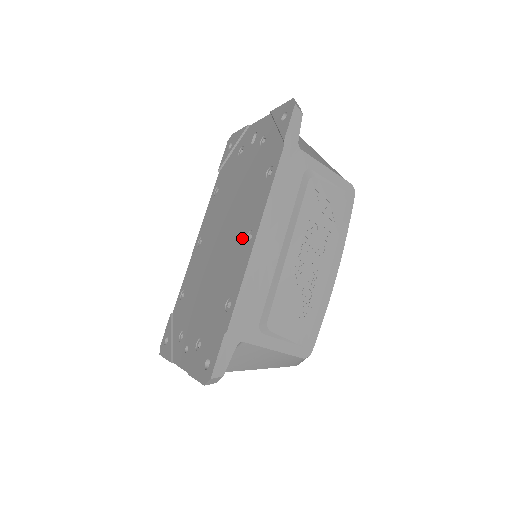
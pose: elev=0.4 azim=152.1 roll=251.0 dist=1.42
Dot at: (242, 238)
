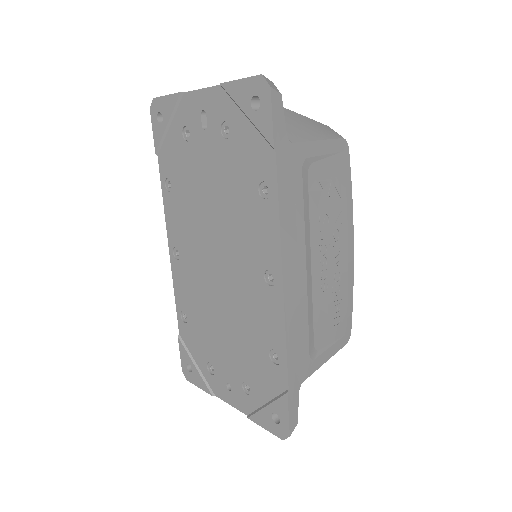
Dot at: (257, 276)
